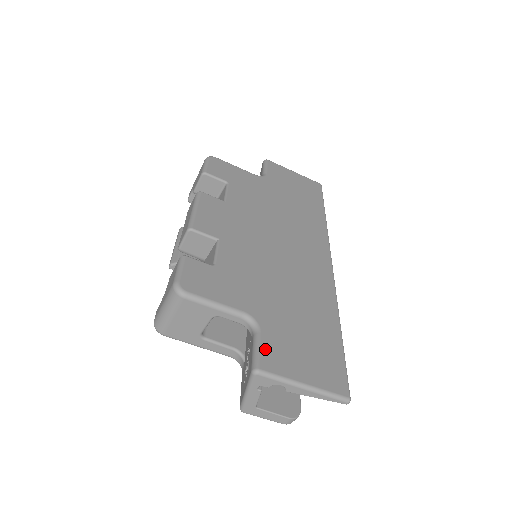
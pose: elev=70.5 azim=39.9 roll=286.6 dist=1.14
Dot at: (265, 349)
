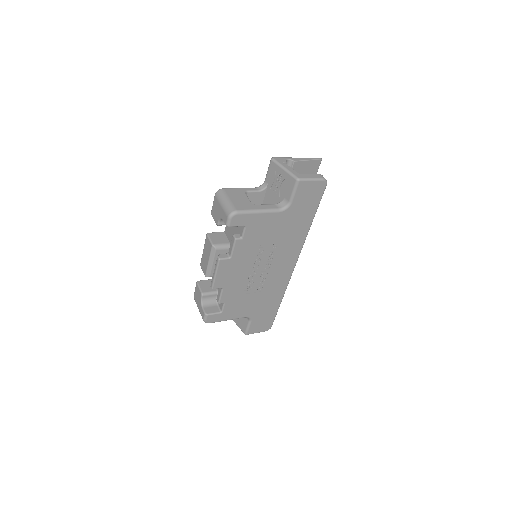
Dot at: occluded
